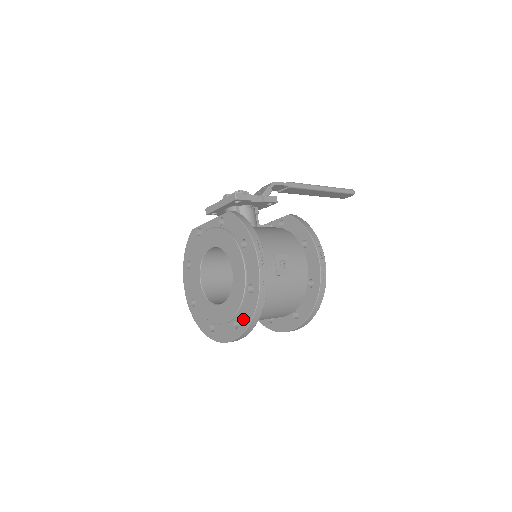
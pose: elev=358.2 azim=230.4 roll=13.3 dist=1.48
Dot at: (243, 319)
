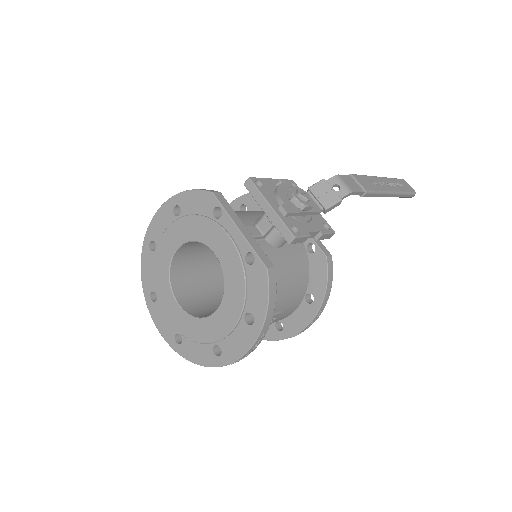
Dot at: (188, 349)
